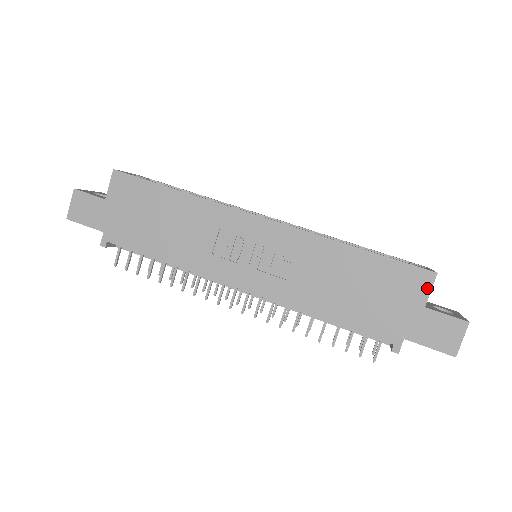
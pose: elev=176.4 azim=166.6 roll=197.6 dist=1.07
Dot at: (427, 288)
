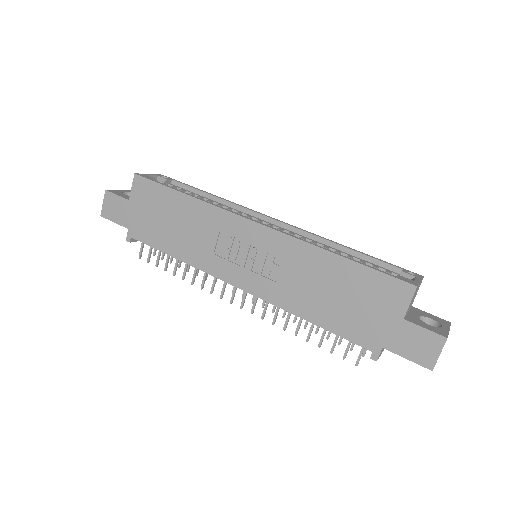
Dot at: (406, 300)
